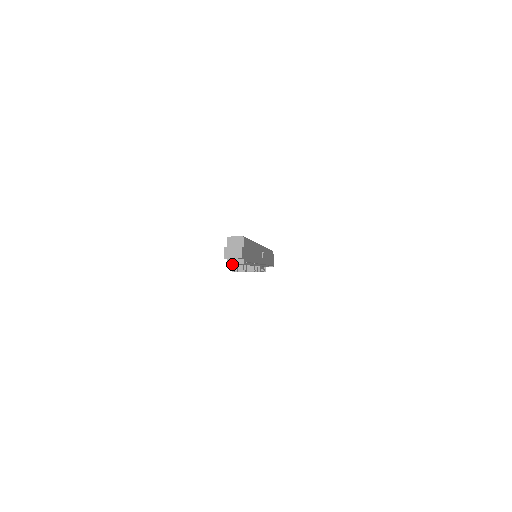
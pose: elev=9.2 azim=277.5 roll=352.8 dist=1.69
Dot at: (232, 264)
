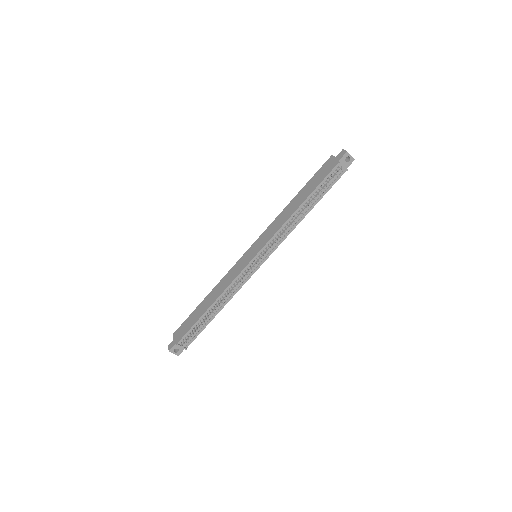
Dot at: (339, 167)
